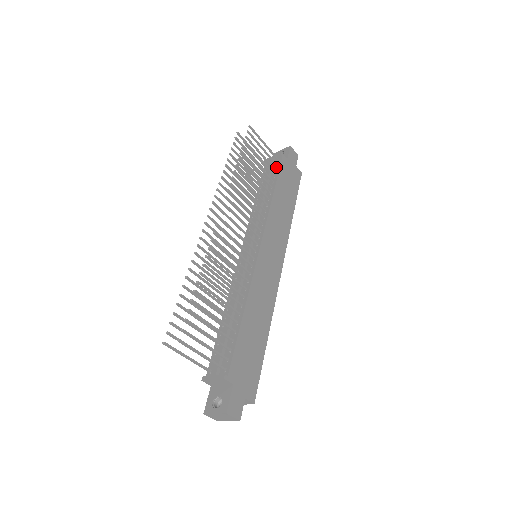
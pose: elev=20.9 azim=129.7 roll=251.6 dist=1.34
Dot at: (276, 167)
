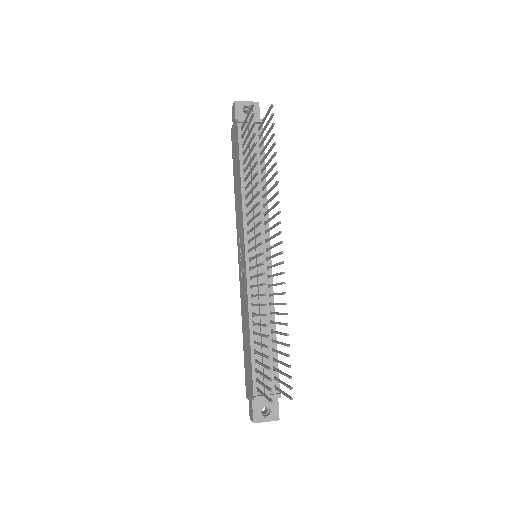
Dot at: (258, 139)
